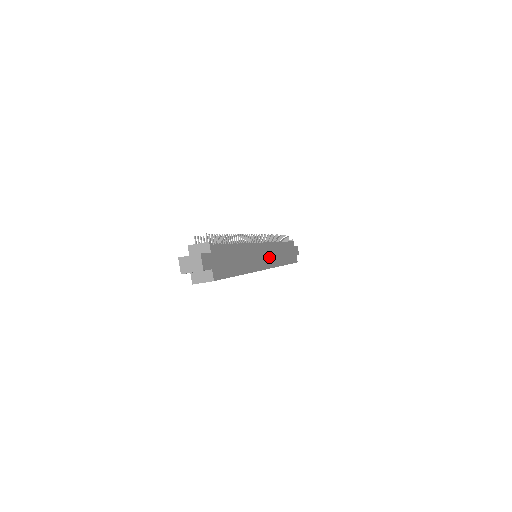
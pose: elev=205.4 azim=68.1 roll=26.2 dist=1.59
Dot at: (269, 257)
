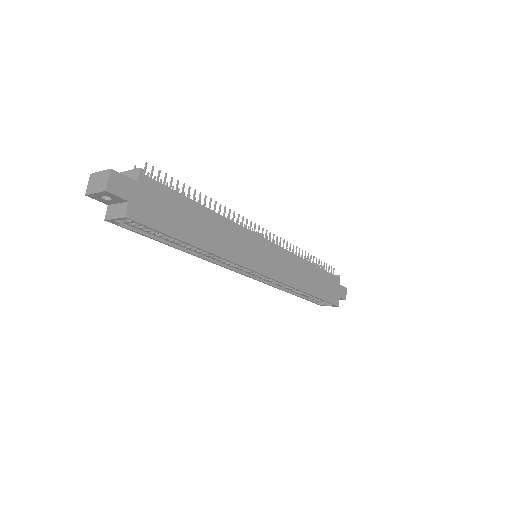
Dot at: (276, 265)
